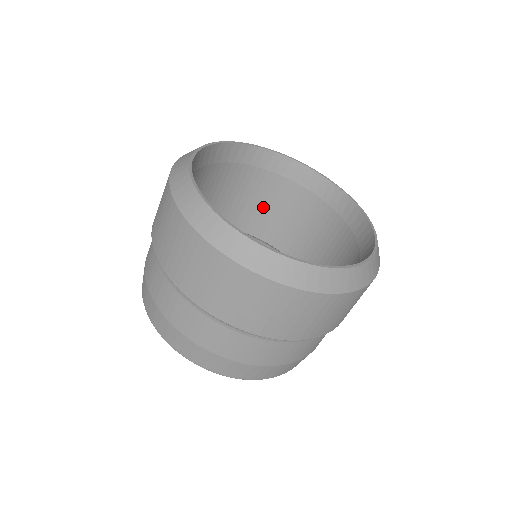
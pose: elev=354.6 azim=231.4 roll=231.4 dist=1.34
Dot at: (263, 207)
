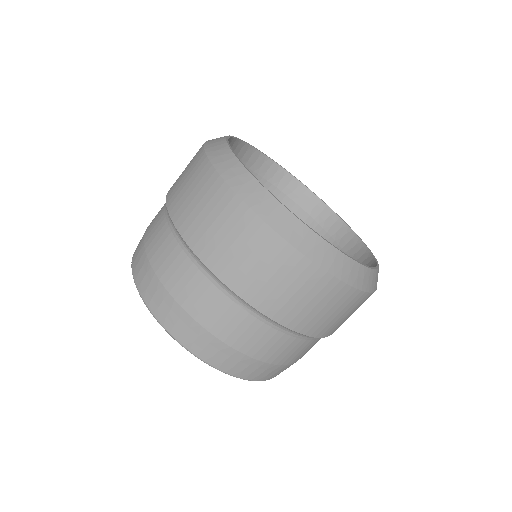
Dot at: occluded
